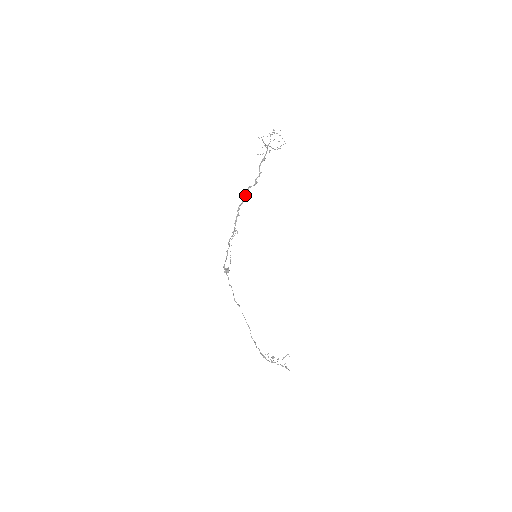
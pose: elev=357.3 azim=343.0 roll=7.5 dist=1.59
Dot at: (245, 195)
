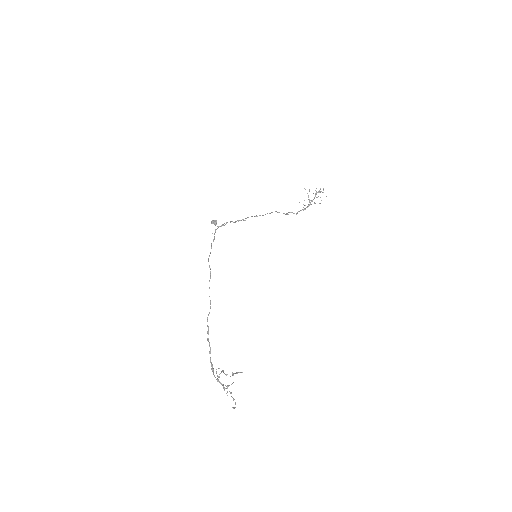
Dot at: (271, 212)
